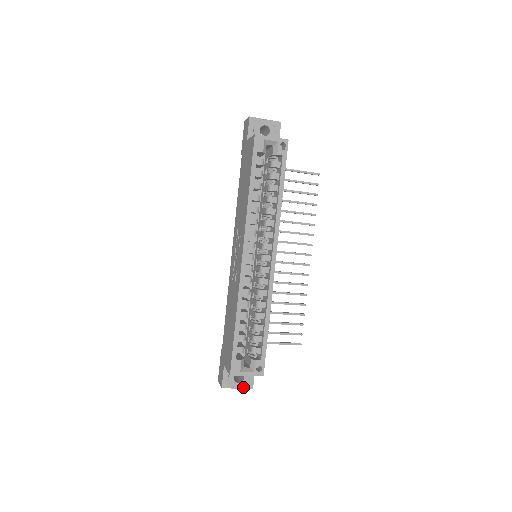
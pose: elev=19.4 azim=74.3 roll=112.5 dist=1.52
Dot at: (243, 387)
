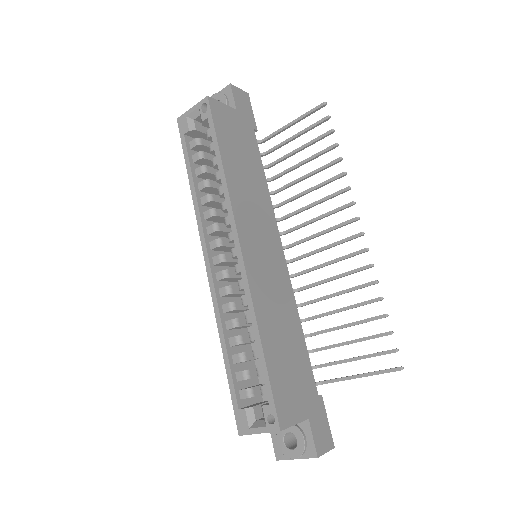
Dot at: (303, 456)
